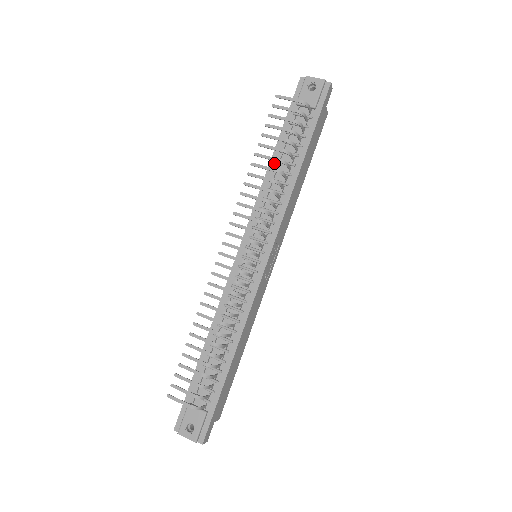
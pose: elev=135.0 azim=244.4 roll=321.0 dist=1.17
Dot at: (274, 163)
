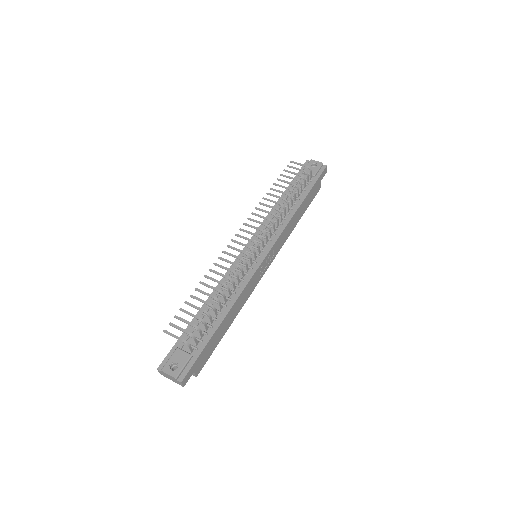
Dot at: (281, 201)
